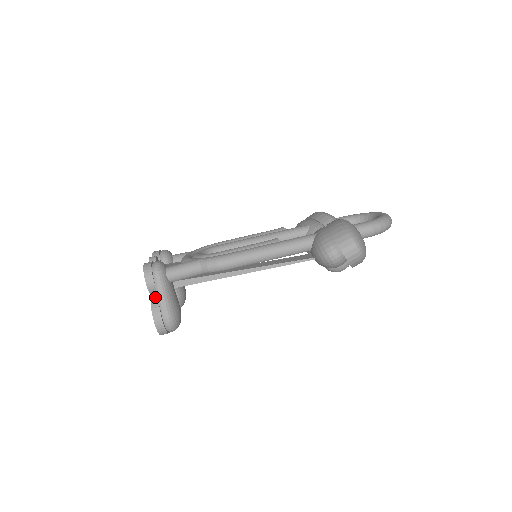
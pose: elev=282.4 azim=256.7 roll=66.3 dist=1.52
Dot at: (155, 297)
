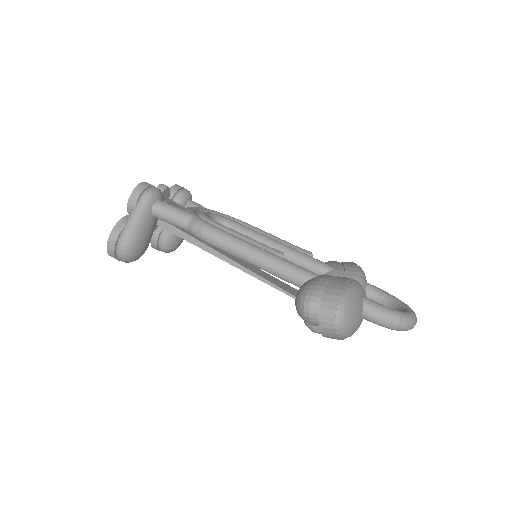
Dot at: (127, 217)
